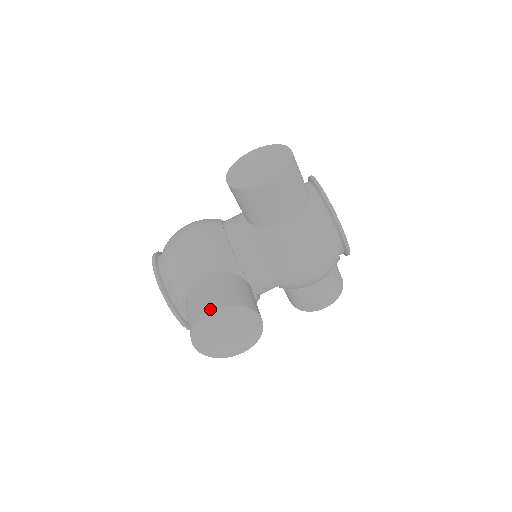
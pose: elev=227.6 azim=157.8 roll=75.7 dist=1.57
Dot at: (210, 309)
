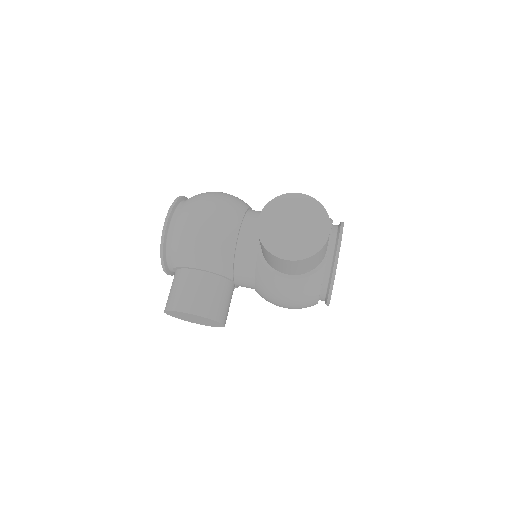
Dot at: (187, 311)
